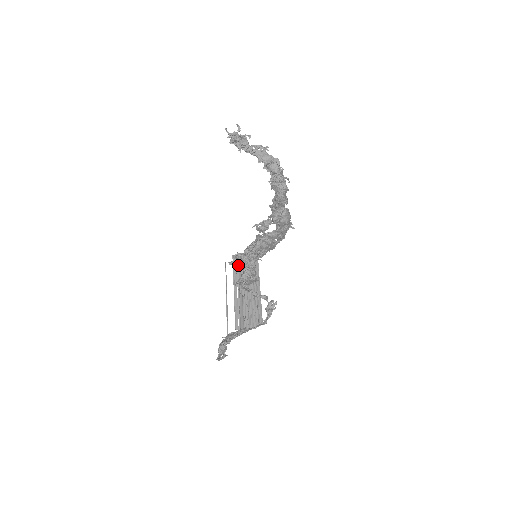
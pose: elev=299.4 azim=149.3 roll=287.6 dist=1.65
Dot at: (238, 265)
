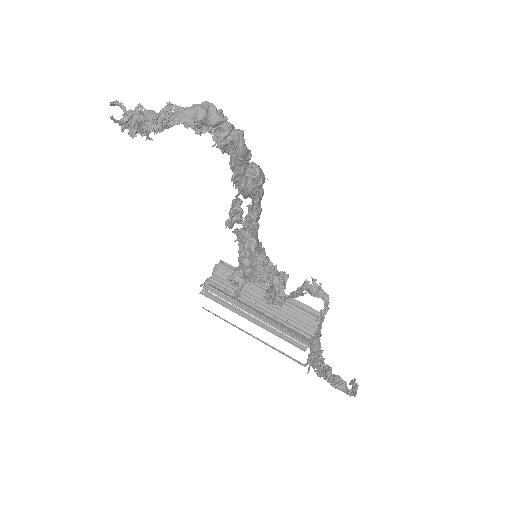
Dot at: (219, 295)
